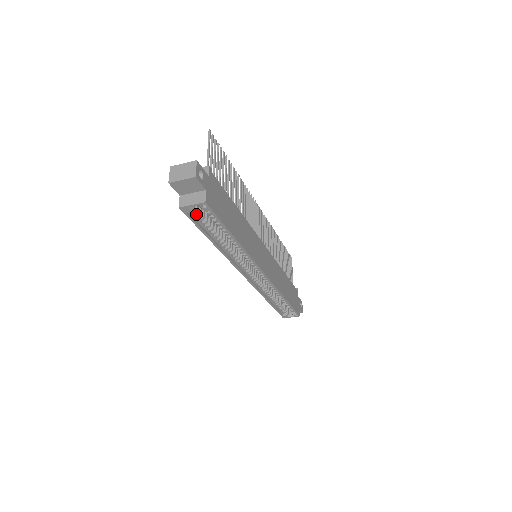
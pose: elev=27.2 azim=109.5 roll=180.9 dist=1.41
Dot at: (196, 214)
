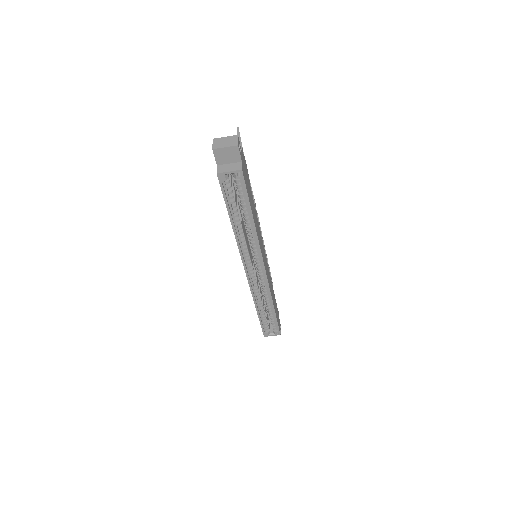
Dot at: (227, 186)
